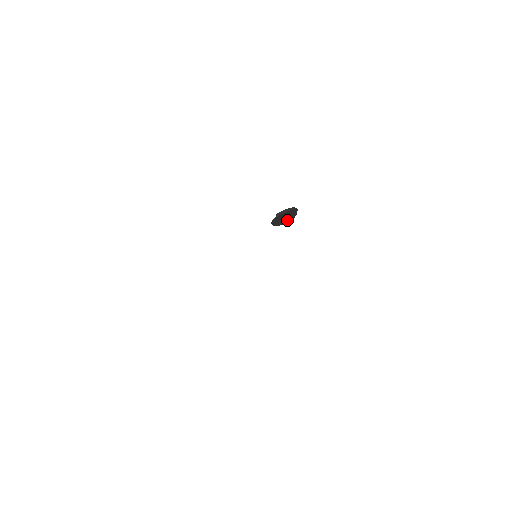
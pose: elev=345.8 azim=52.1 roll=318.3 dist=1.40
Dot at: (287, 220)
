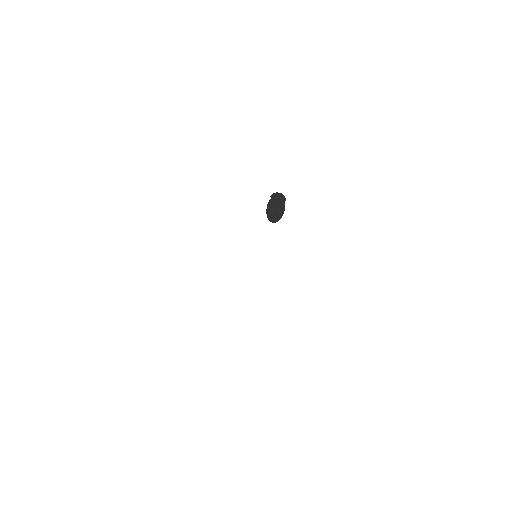
Dot at: (277, 217)
